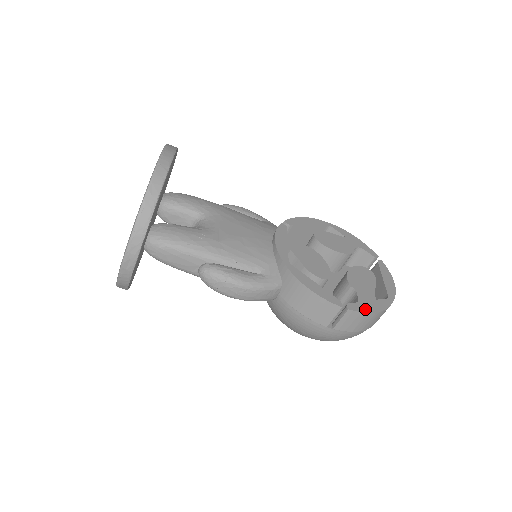
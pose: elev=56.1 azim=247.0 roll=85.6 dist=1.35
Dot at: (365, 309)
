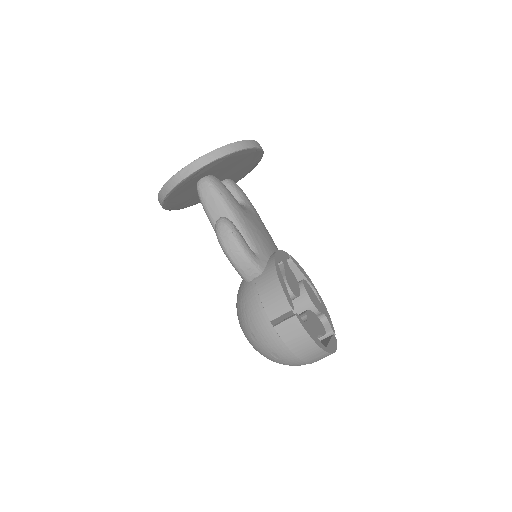
Dot at: (306, 329)
